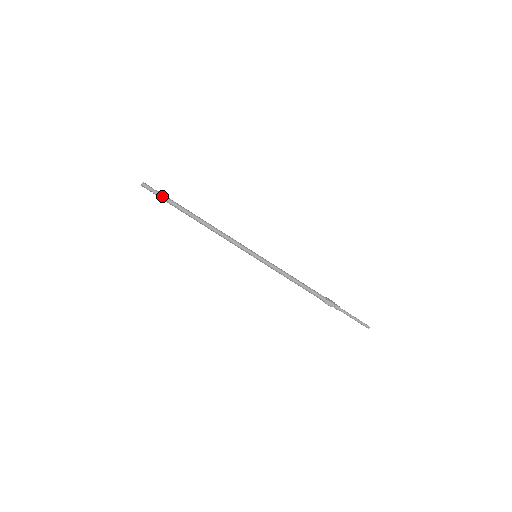
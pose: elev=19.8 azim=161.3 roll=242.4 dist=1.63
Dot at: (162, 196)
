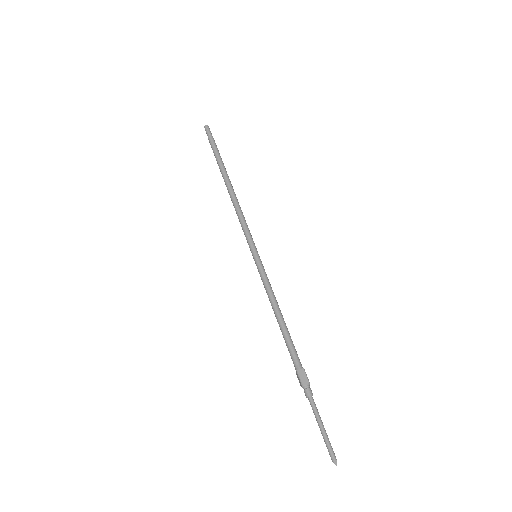
Dot at: (214, 143)
